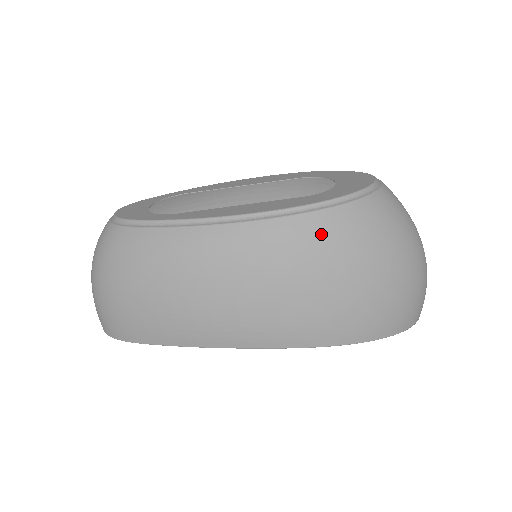
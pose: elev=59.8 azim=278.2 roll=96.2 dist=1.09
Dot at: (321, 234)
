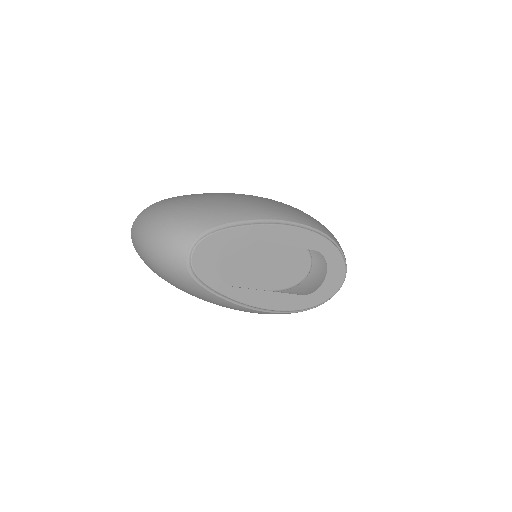
Dot at: occluded
